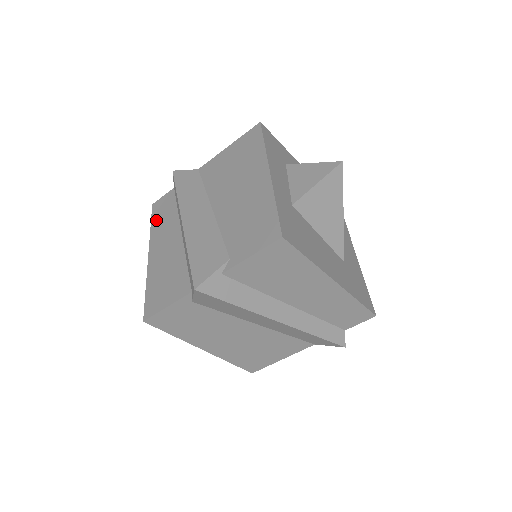
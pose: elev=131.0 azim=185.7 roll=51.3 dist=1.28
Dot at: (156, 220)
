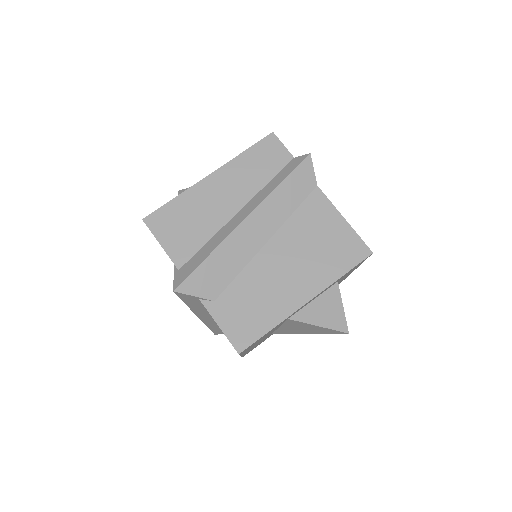
Dot at: (252, 156)
